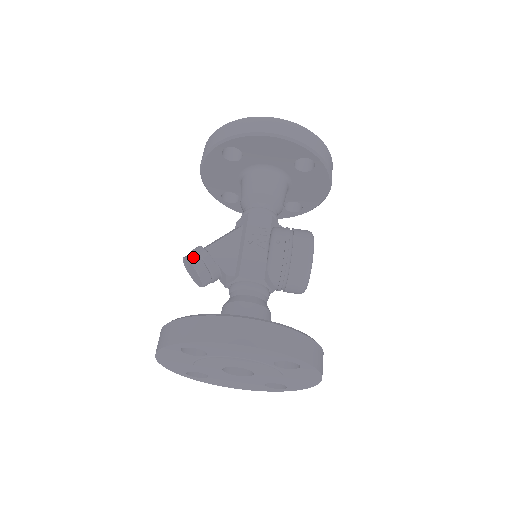
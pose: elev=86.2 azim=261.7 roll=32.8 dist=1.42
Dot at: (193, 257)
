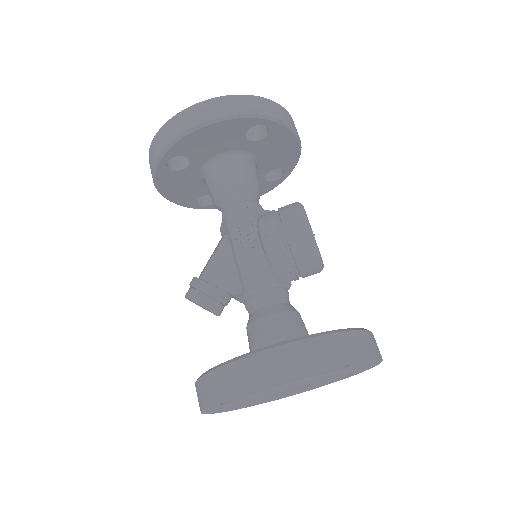
Dot at: (192, 294)
